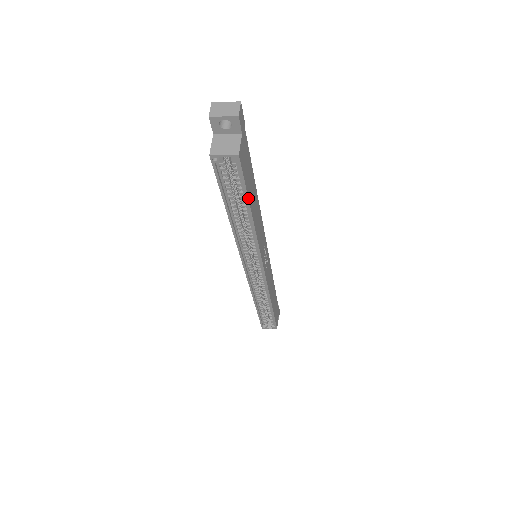
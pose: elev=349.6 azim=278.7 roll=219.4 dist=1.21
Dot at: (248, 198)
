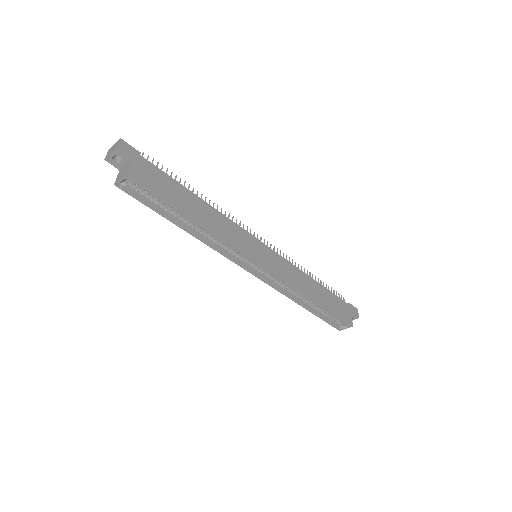
Dot at: (171, 204)
